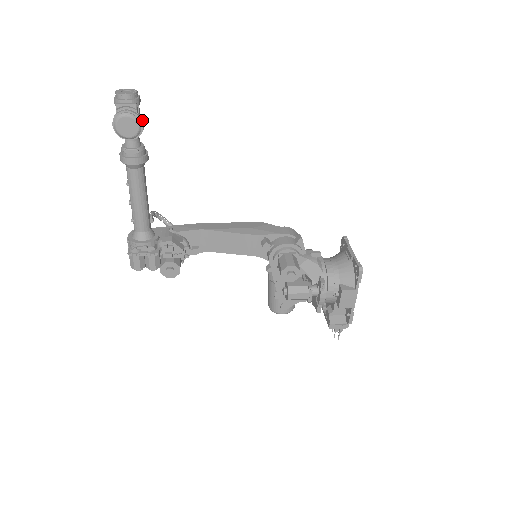
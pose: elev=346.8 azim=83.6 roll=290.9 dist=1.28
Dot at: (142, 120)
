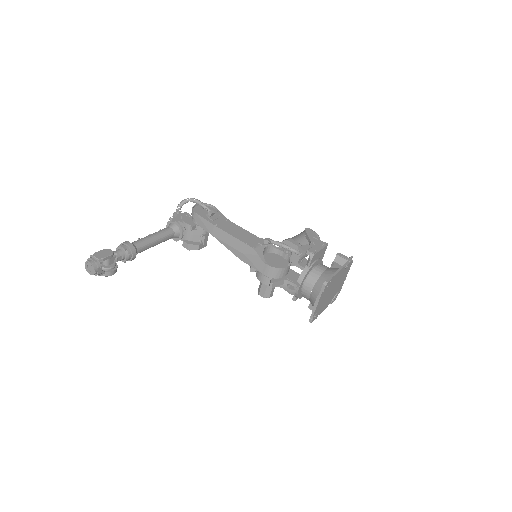
Dot at: (110, 273)
